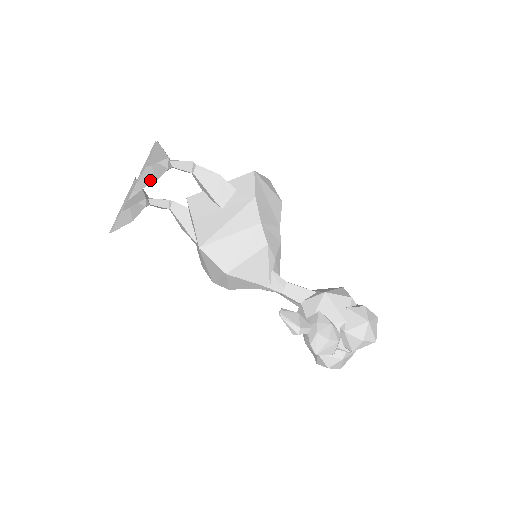
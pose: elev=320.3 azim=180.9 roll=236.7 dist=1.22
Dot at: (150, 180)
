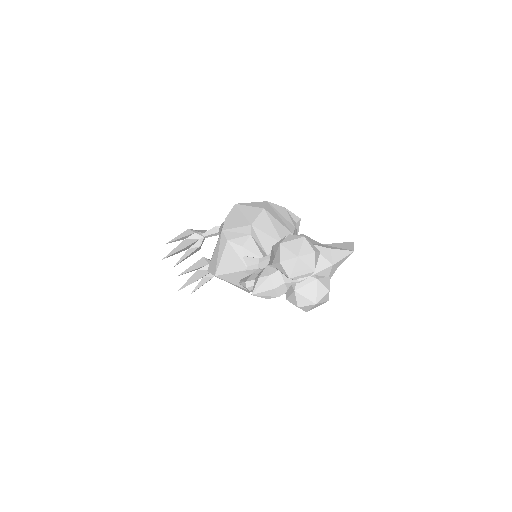
Dot at: (179, 250)
